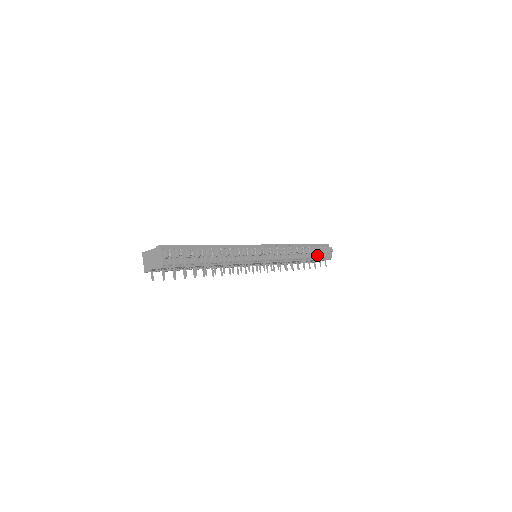
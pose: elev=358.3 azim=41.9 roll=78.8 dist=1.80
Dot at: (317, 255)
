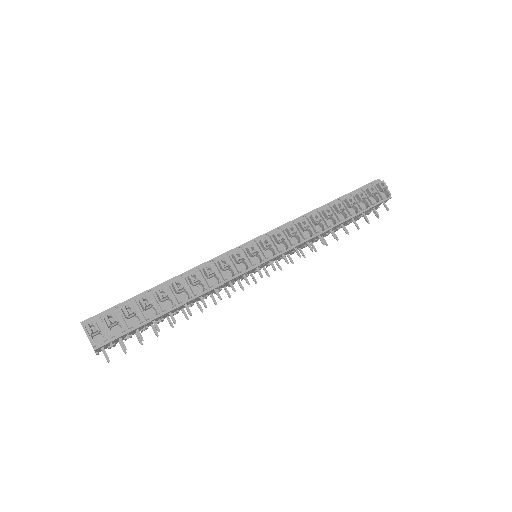
Dot at: (360, 205)
